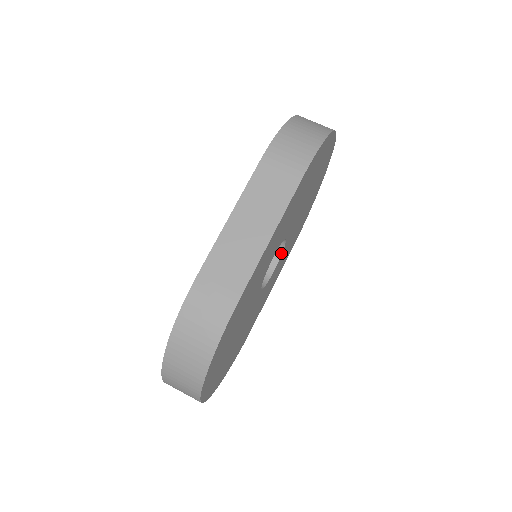
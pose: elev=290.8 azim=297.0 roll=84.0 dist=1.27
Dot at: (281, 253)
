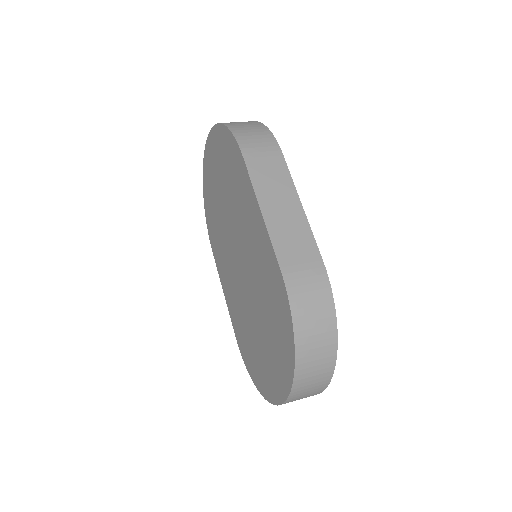
Dot at: occluded
